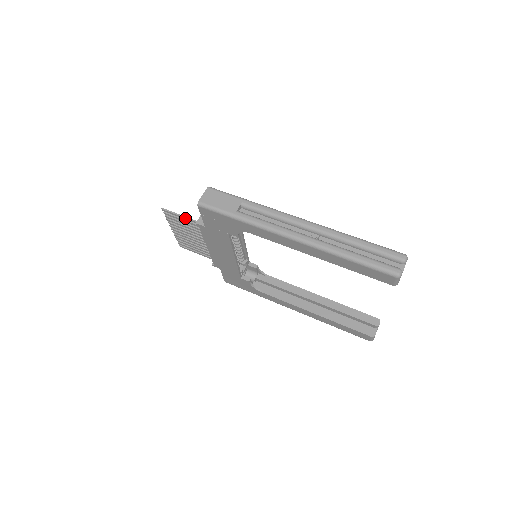
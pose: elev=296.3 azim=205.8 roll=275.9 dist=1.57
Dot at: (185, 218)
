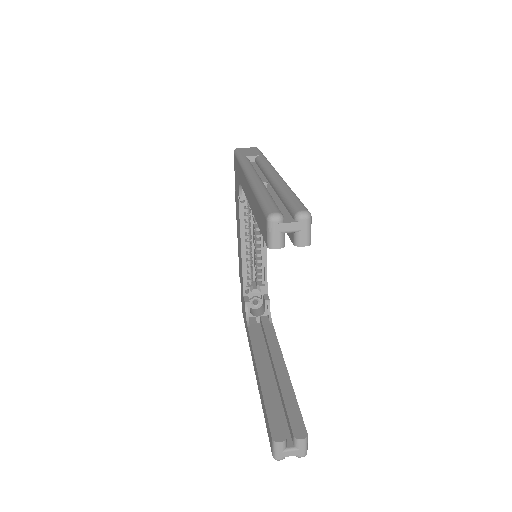
Dot at: occluded
